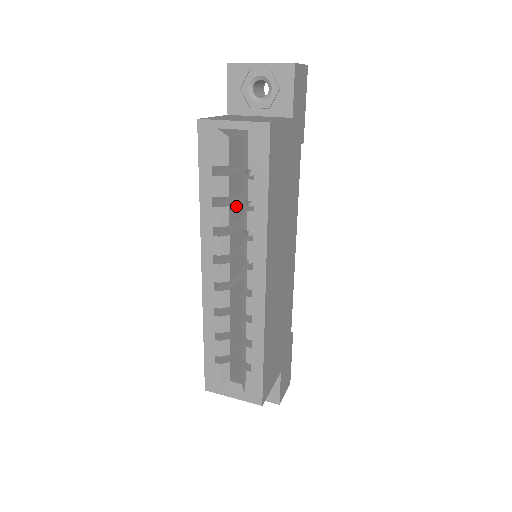
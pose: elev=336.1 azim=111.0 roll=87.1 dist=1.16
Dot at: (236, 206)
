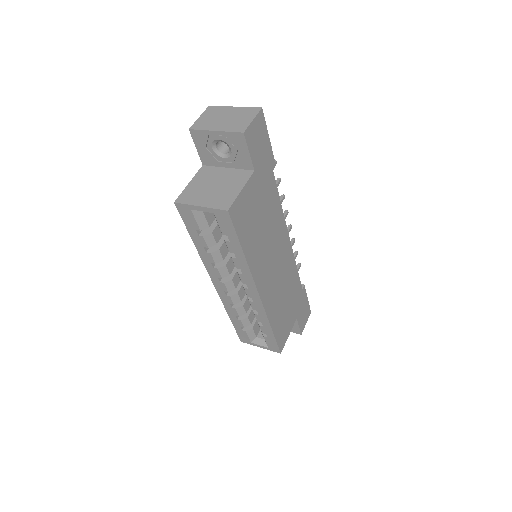
Dot at: occluded
